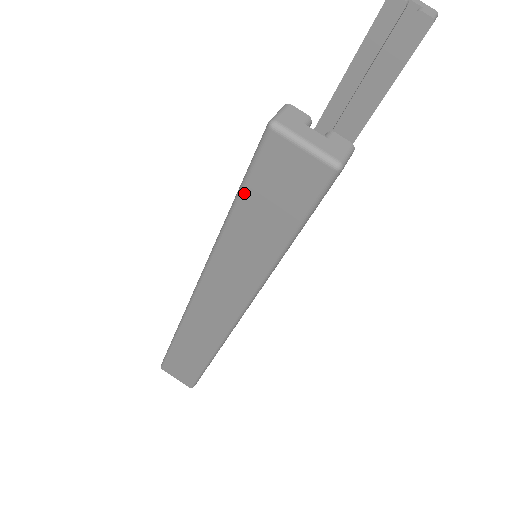
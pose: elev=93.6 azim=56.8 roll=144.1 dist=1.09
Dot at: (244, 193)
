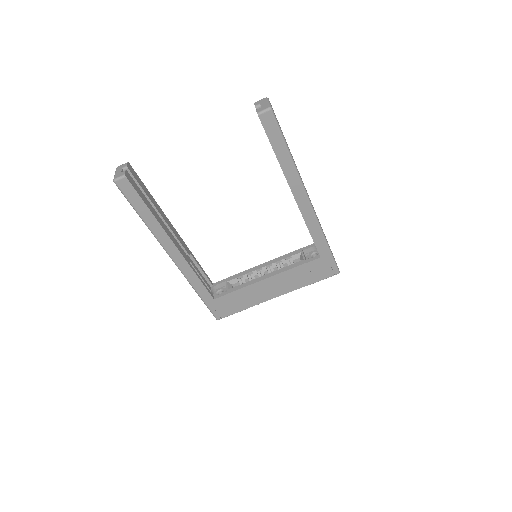
Dot at: occluded
